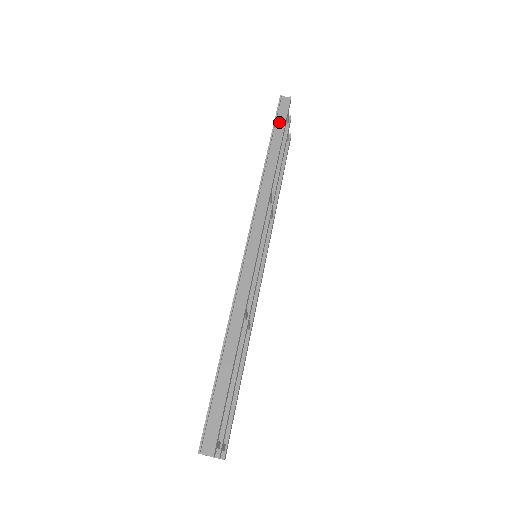
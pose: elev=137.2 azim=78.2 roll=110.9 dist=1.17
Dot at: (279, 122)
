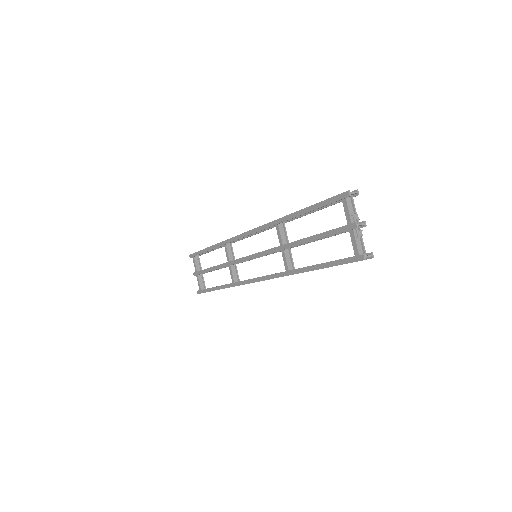
Dot at: occluded
